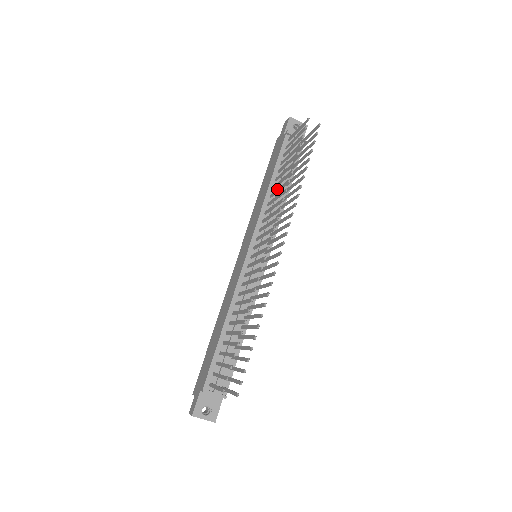
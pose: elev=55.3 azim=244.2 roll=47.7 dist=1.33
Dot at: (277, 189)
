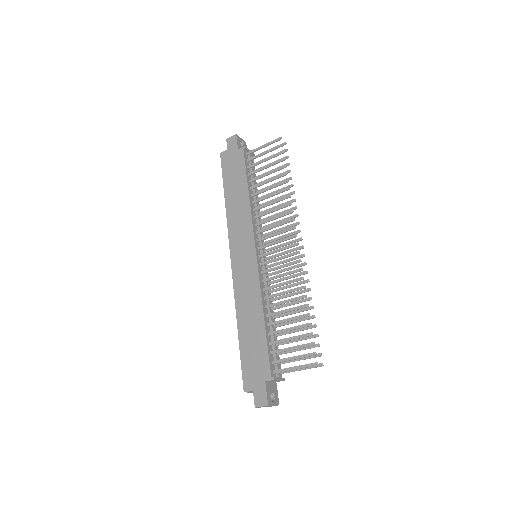
Dot at: (266, 196)
